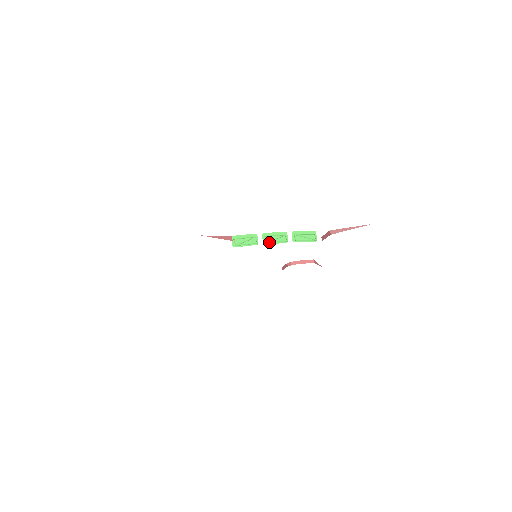
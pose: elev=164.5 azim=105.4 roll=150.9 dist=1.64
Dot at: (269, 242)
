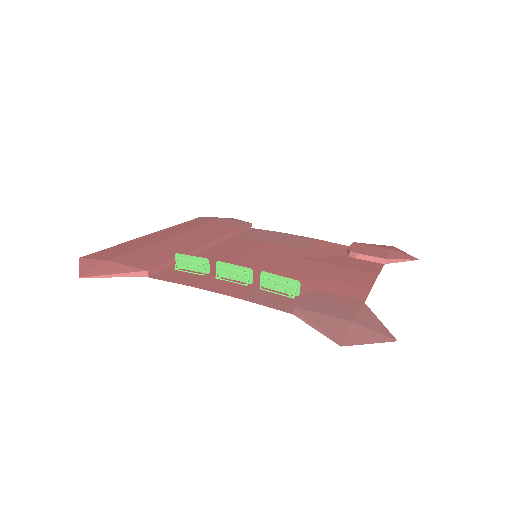
Dot at: (220, 278)
